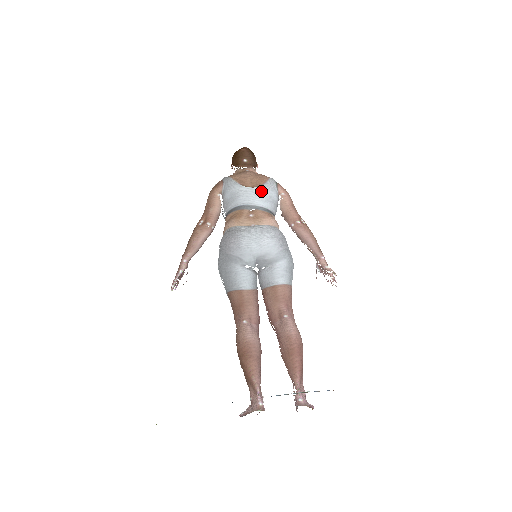
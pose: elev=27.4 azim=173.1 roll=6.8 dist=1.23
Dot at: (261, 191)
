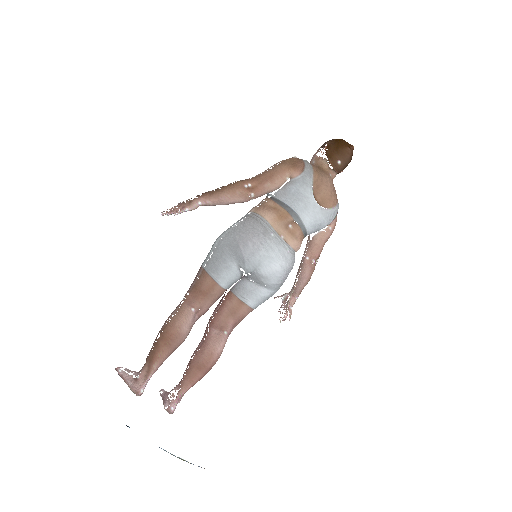
Dot at: (320, 214)
